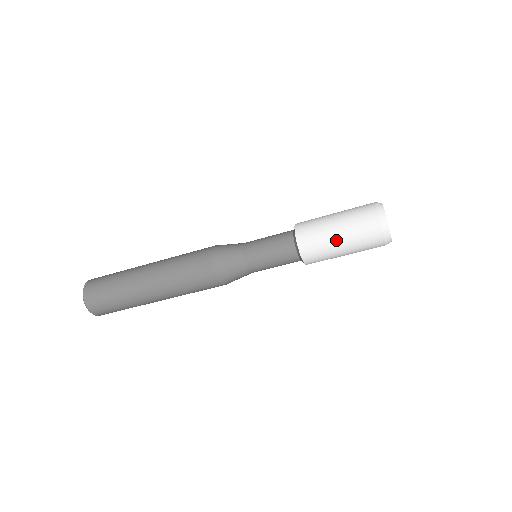
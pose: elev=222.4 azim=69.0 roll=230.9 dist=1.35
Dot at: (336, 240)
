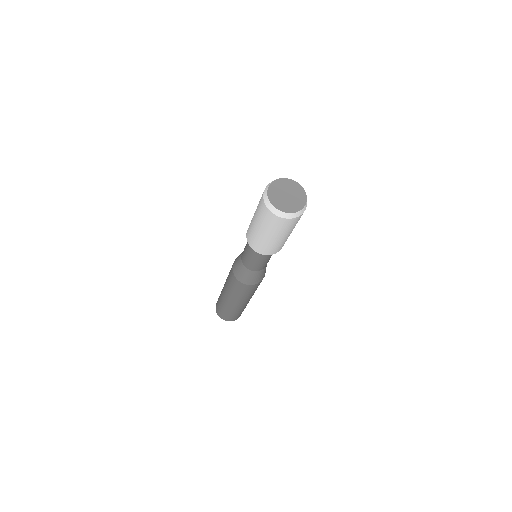
Dot at: (254, 224)
